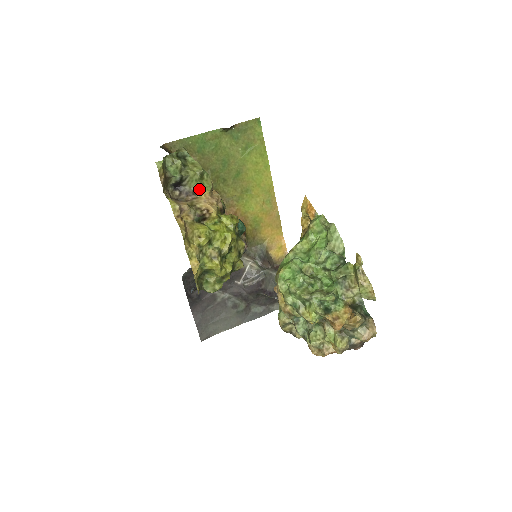
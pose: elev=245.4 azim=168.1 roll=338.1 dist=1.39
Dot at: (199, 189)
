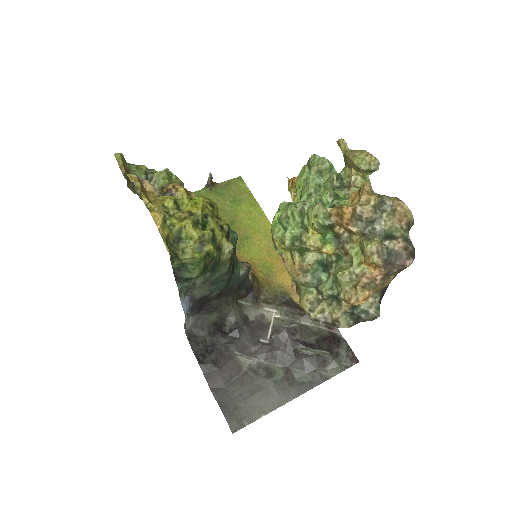
Dot at: (167, 184)
